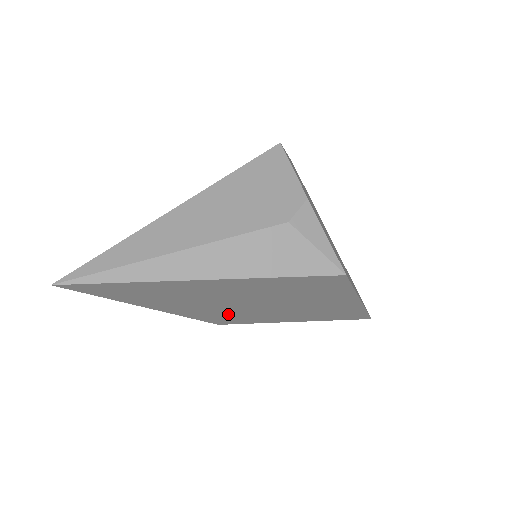
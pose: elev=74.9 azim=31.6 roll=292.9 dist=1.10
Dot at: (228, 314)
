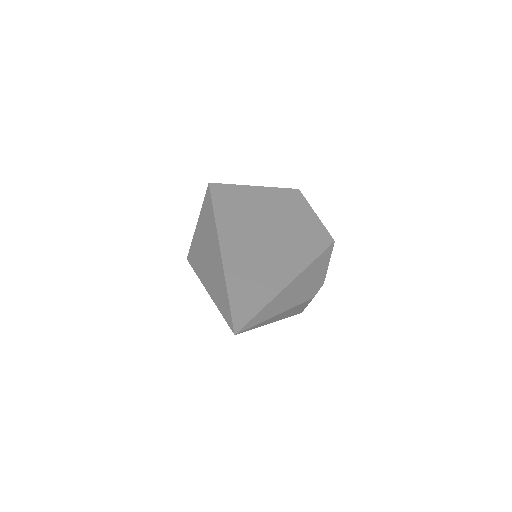
Dot at: occluded
